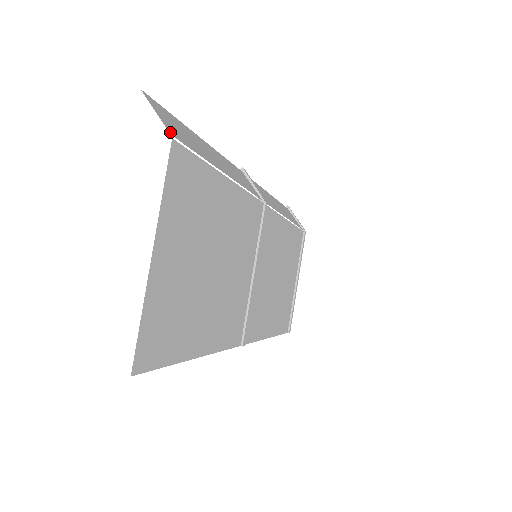
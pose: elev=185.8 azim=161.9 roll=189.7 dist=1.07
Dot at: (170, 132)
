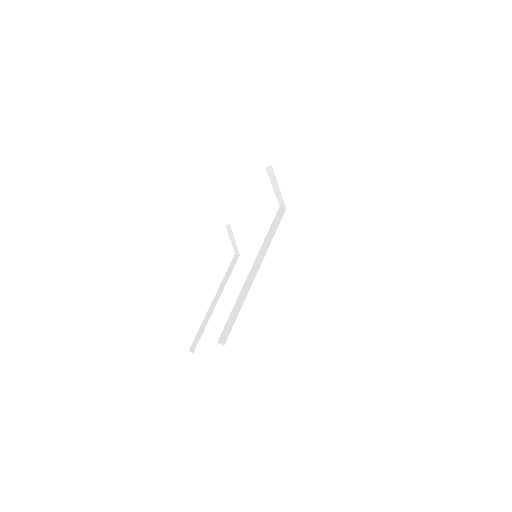
Dot at: occluded
